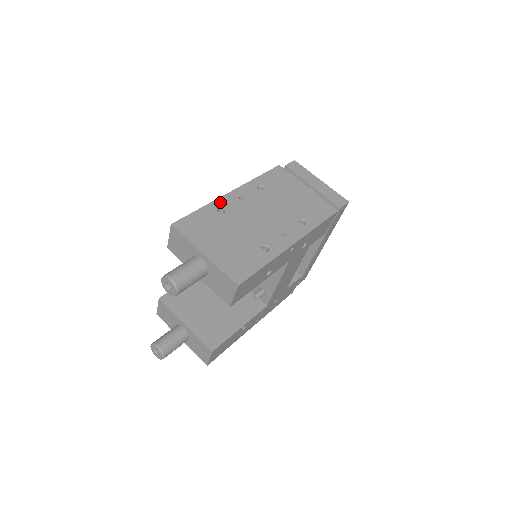
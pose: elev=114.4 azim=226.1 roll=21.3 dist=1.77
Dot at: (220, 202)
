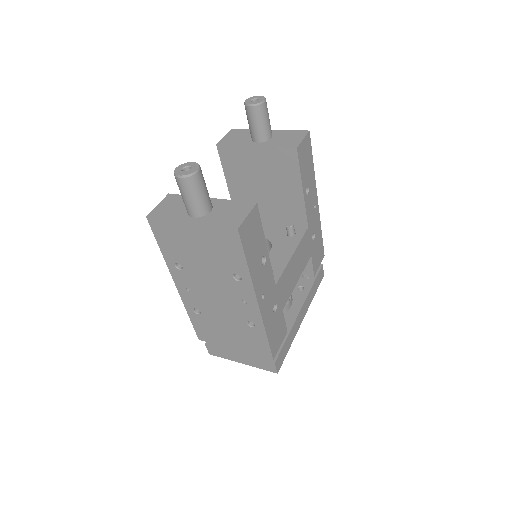
Dot at: occluded
